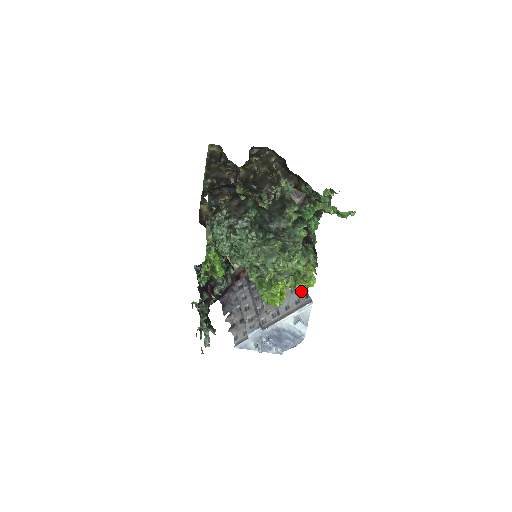
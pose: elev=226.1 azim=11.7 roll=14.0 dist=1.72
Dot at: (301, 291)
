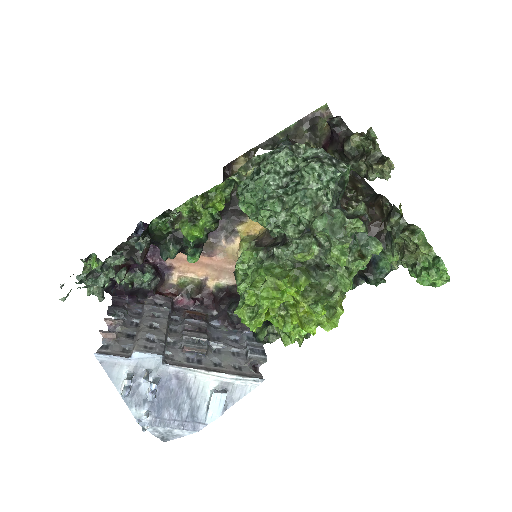
Dot at: (308, 323)
